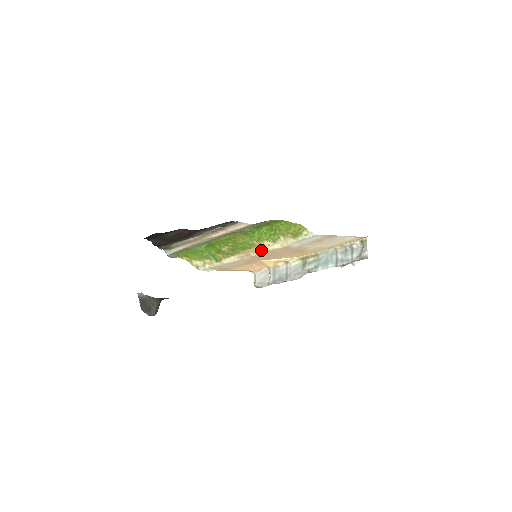
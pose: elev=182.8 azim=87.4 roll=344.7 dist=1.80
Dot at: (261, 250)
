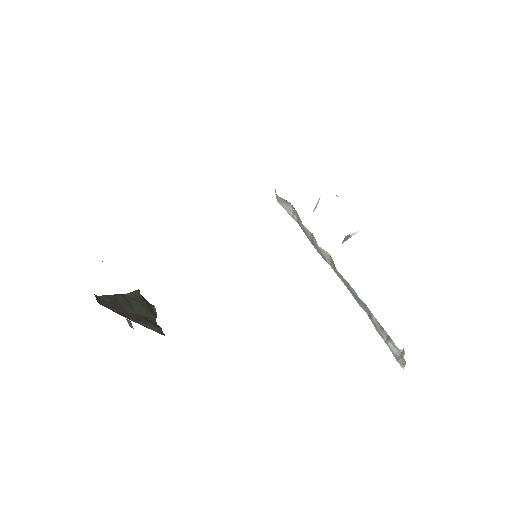
Dot at: occluded
